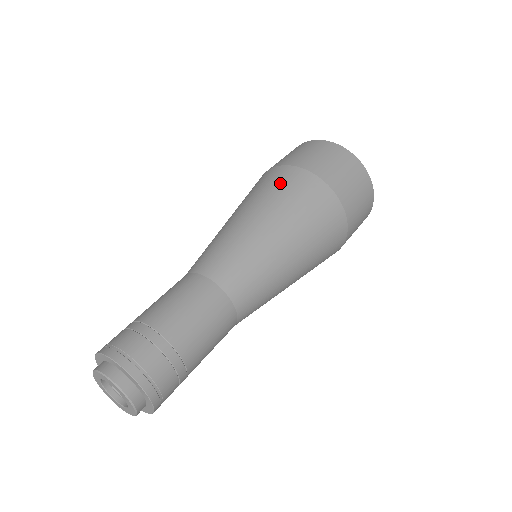
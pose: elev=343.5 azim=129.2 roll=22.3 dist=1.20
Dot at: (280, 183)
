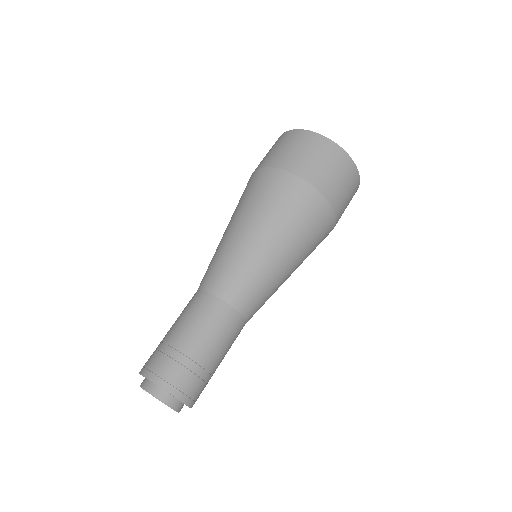
Dot at: occluded
